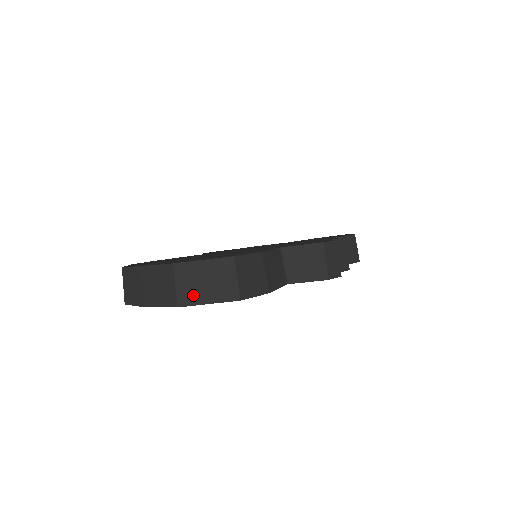
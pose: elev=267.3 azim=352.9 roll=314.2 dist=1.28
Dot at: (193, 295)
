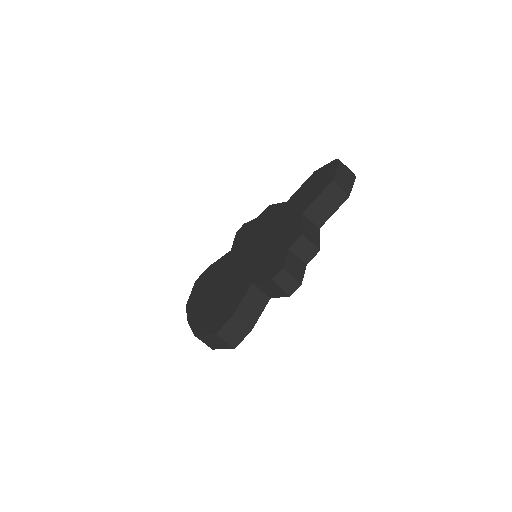
Dot at: (214, 346)
